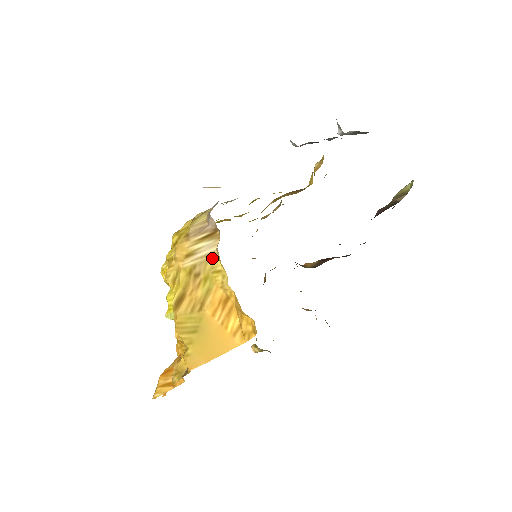
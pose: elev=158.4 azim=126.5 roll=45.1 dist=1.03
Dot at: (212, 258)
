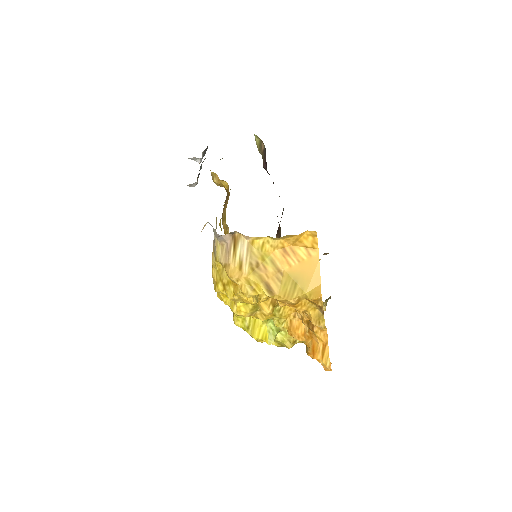
Dot at: (252, 246)
